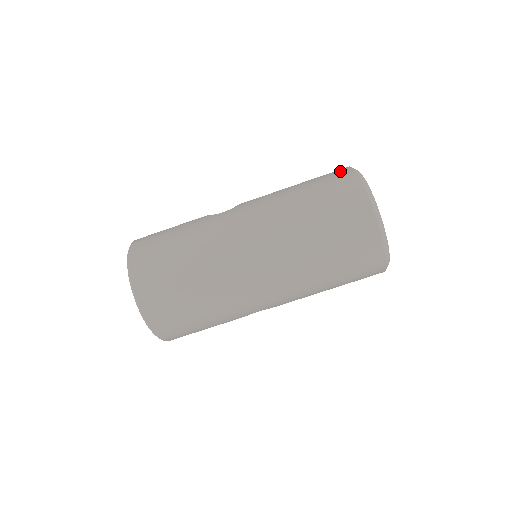
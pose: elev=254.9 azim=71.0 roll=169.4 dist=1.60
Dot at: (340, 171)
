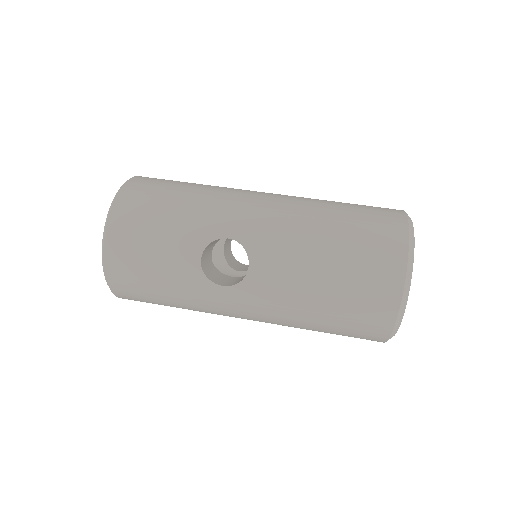
Dot at: occluded
